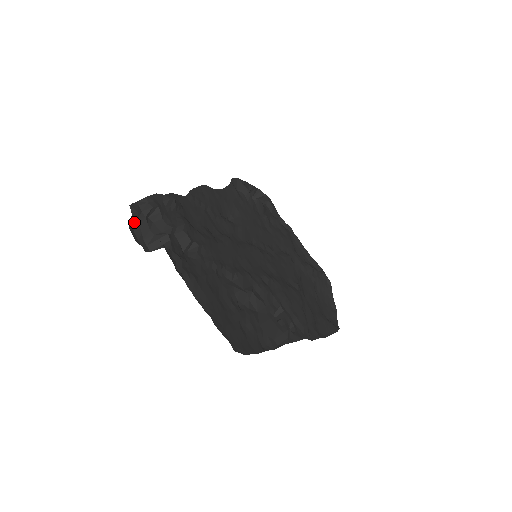
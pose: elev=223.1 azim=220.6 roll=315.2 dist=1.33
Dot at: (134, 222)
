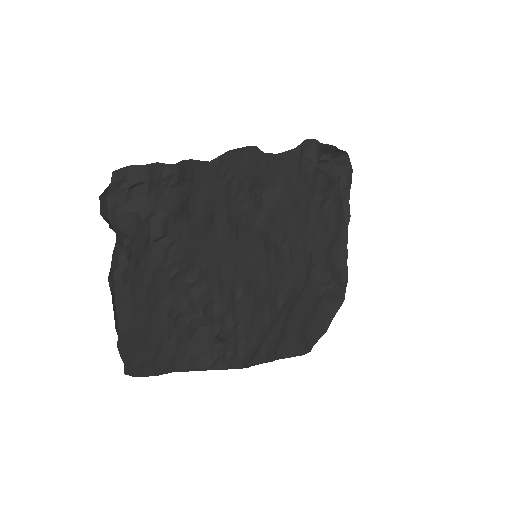
Dot at: (112, 190)
